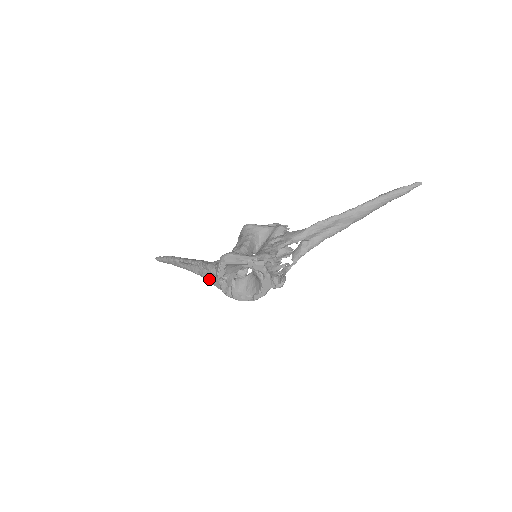
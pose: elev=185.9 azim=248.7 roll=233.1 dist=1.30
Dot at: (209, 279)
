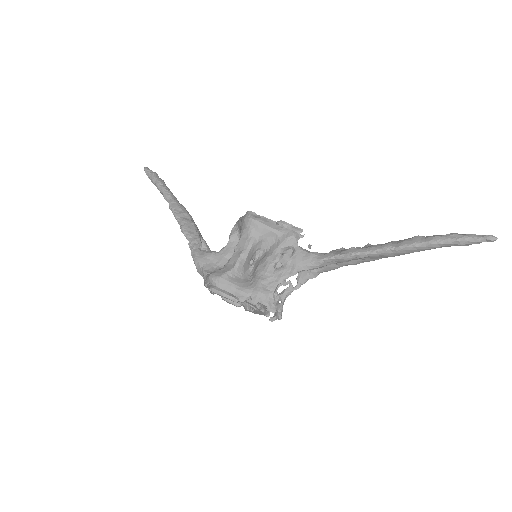
Dot at: occluded
